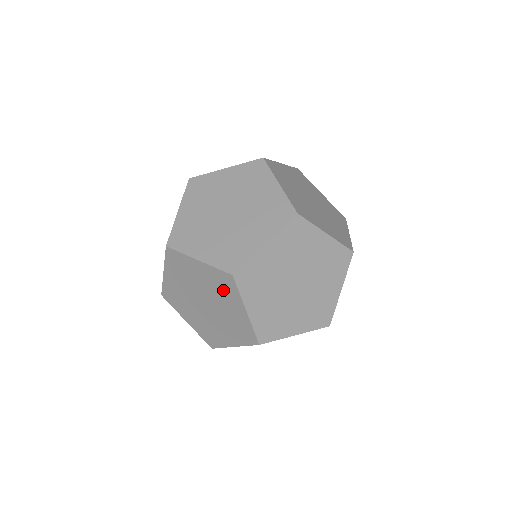
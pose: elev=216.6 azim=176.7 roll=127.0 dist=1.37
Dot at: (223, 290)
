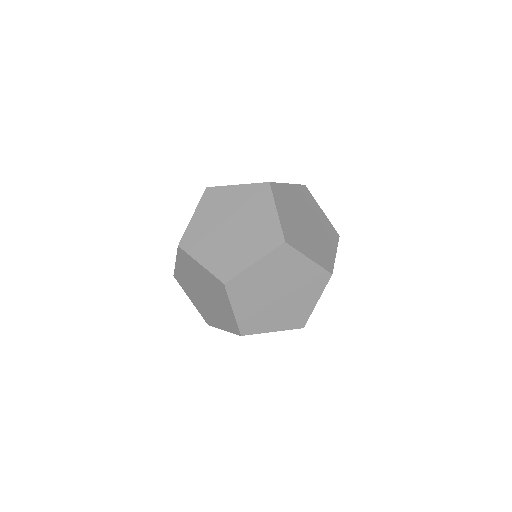
Dot at: (190, 266)
